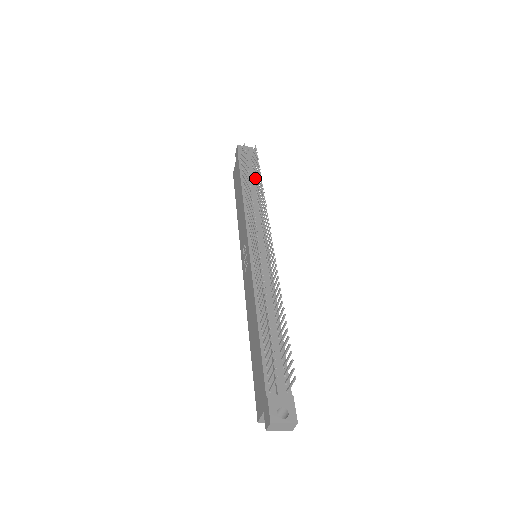
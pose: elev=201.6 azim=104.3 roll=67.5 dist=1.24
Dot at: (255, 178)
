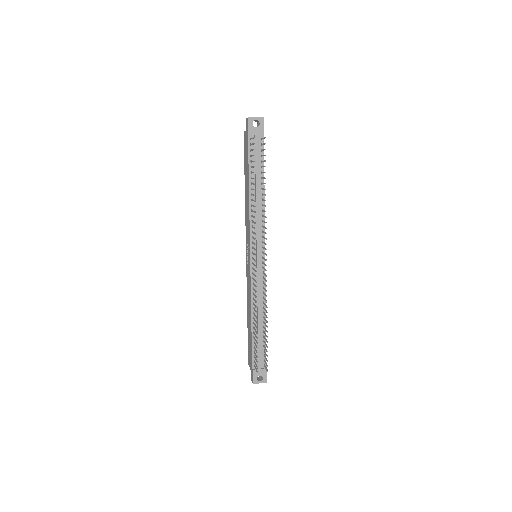
Dot at: (262, 173)
